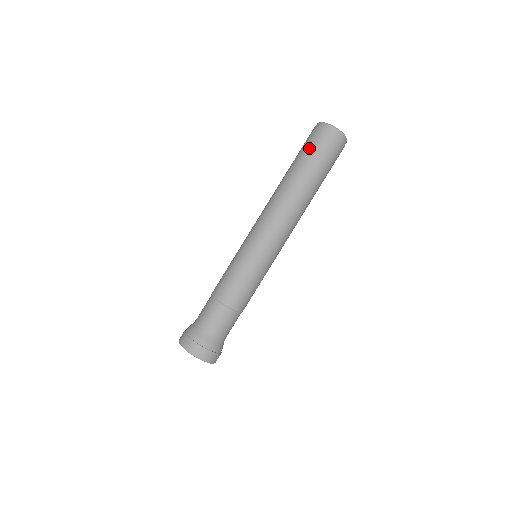
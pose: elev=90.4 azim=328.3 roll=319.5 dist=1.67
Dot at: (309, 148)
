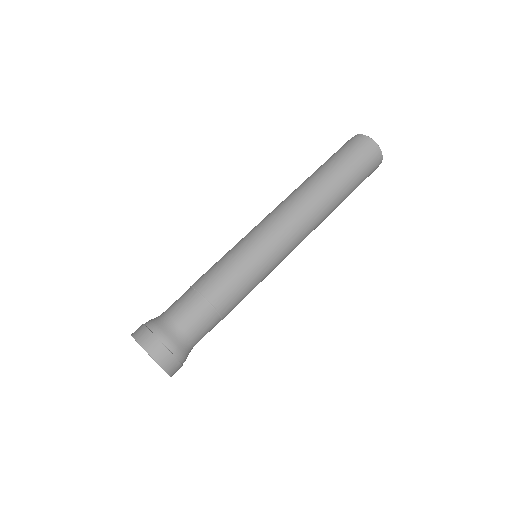
Dot at: (351, 158)
